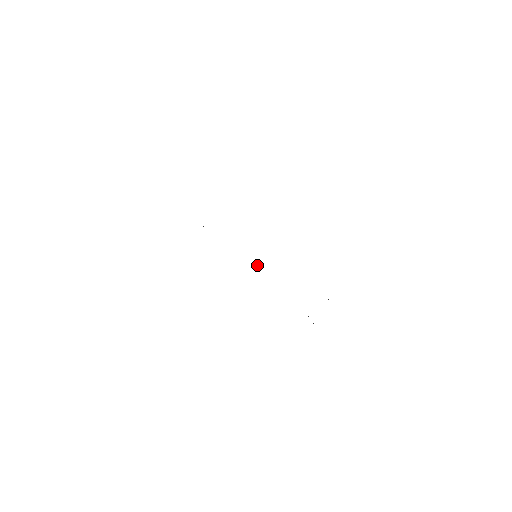
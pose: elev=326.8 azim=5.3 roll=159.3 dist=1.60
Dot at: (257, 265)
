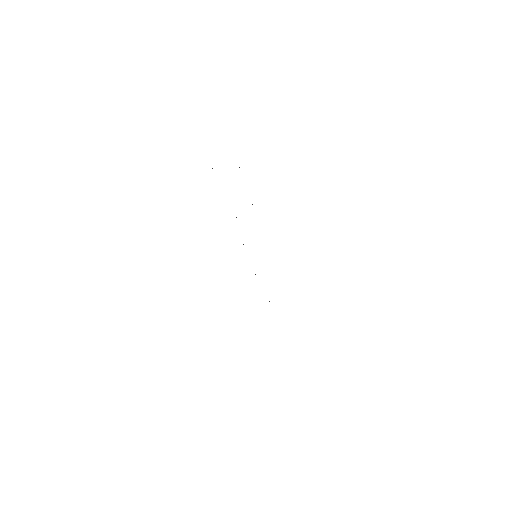
Dot at: (243, 244)
